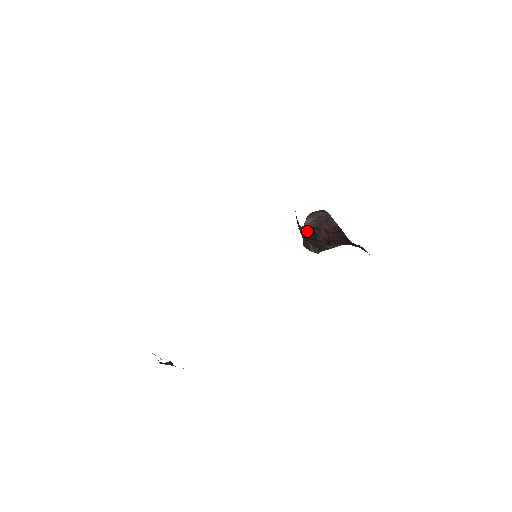
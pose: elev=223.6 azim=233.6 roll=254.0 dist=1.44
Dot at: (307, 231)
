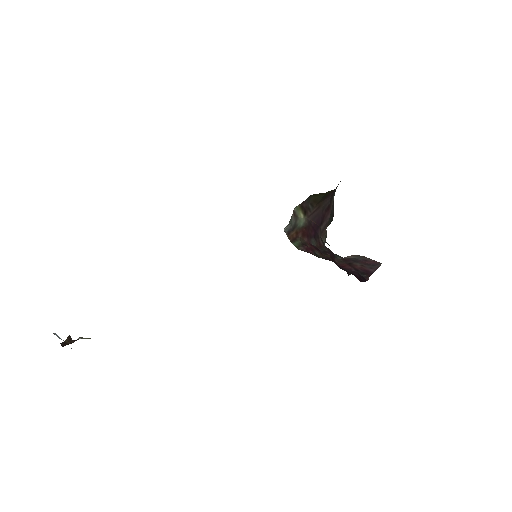
Dot at: occluded
